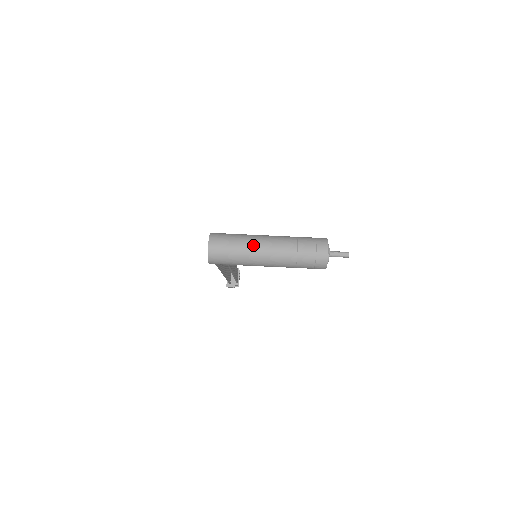
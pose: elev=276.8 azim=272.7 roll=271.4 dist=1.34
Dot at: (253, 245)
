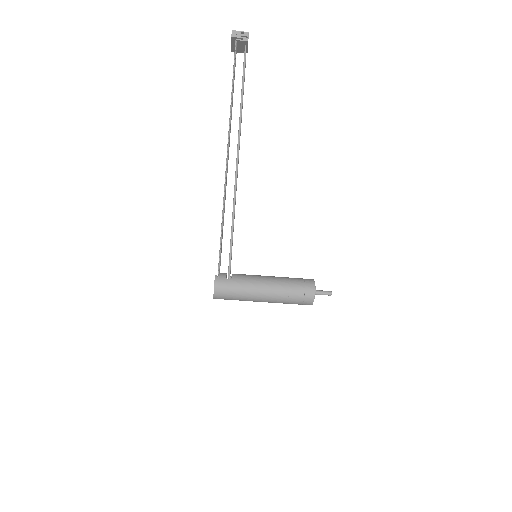
Dot at: occluded
